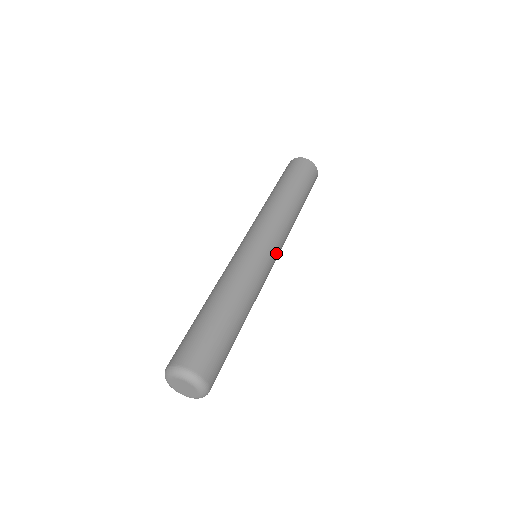
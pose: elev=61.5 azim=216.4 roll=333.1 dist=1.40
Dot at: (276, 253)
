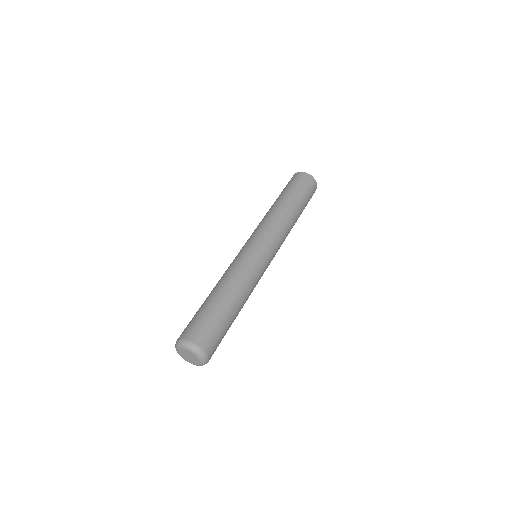
Dot at: occluded
